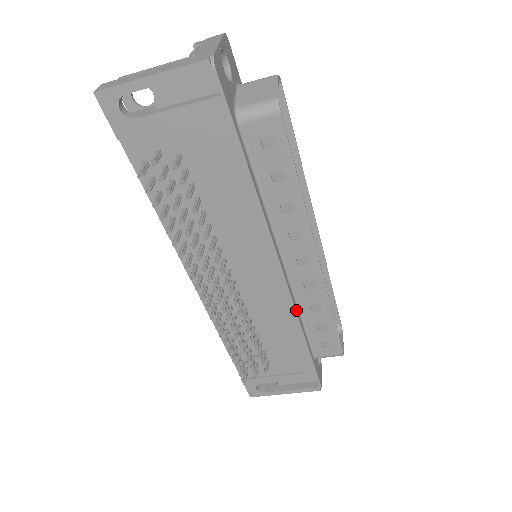
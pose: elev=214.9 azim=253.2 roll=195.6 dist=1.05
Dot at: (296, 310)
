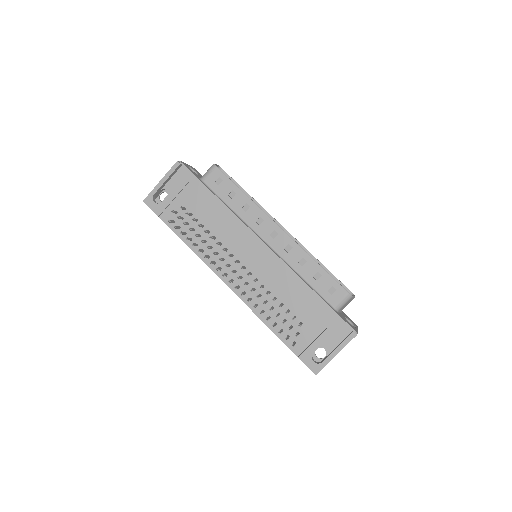
Dot at: (290, 268)
